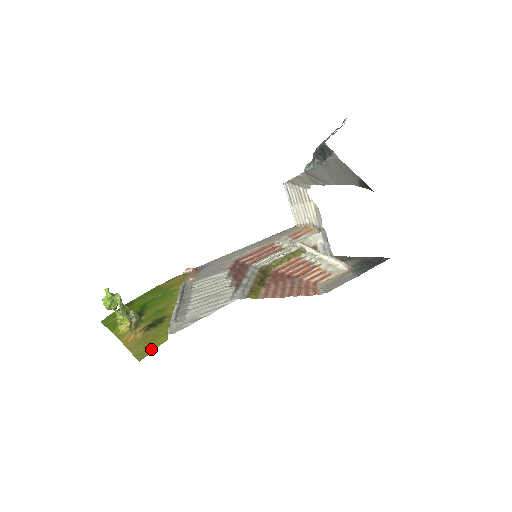
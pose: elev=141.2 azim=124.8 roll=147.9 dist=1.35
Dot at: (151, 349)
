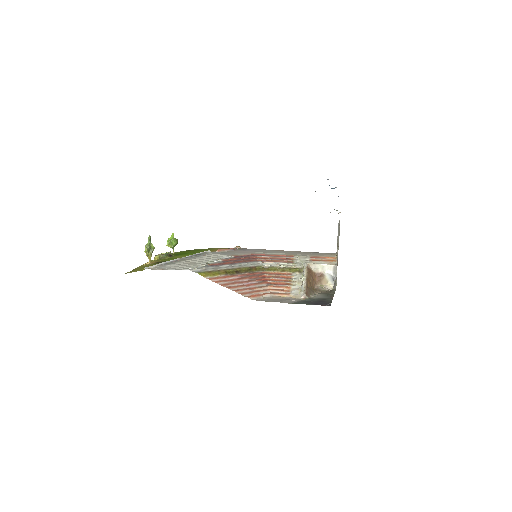
Dot at: (134, 271)
